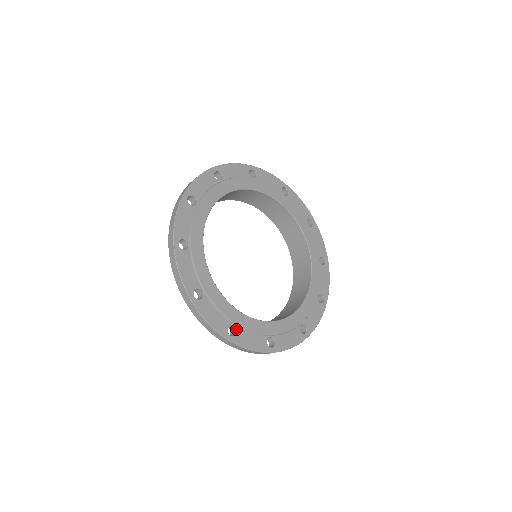
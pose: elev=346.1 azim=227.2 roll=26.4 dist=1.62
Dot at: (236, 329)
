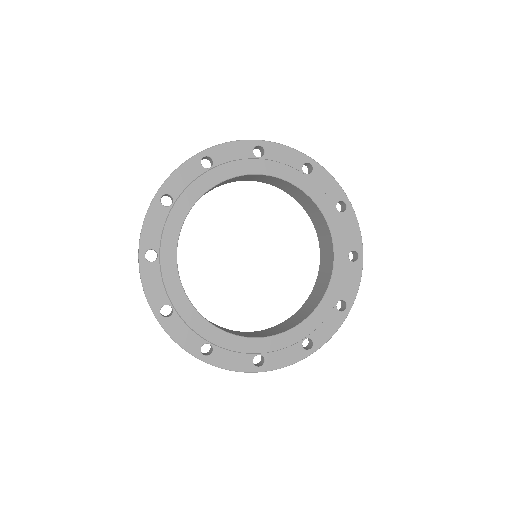
Dot at: (212, 348)
